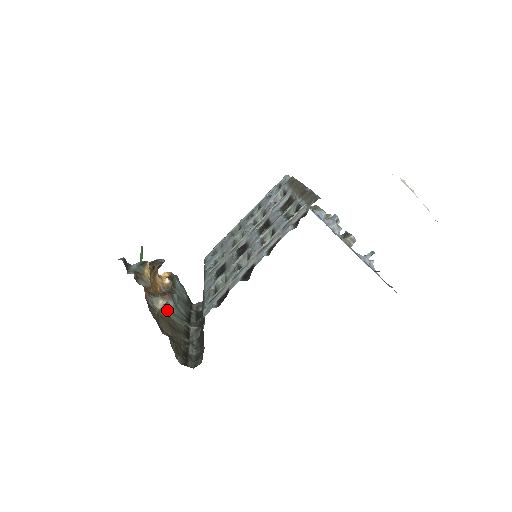
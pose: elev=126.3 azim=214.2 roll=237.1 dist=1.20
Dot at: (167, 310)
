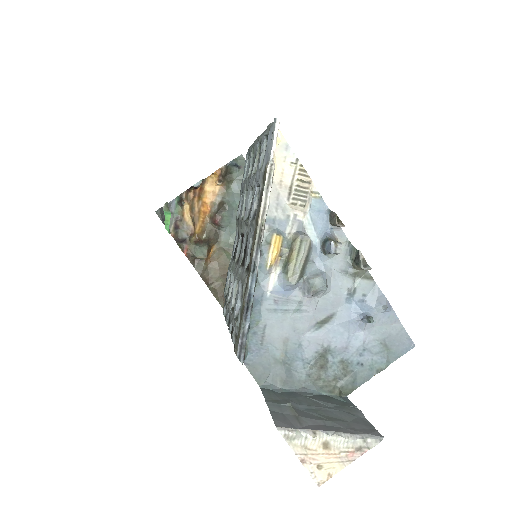
Dot at: (219, 241)
